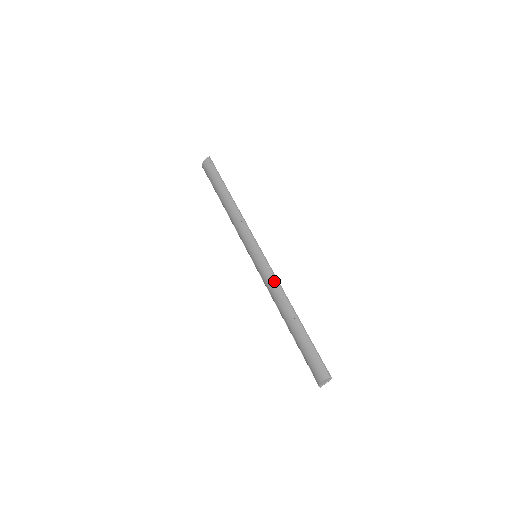
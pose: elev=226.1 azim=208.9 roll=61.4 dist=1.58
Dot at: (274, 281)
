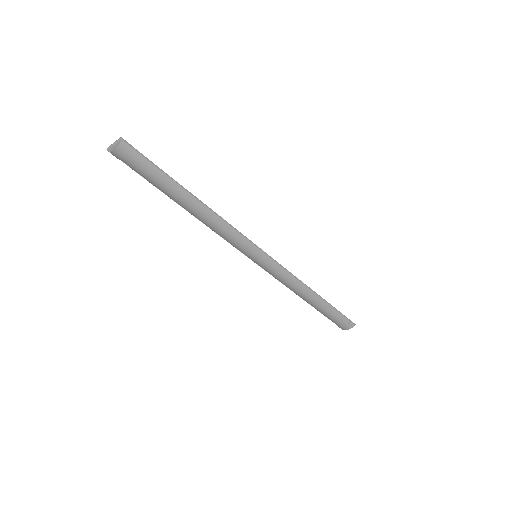
Dot at: (289, 277)
